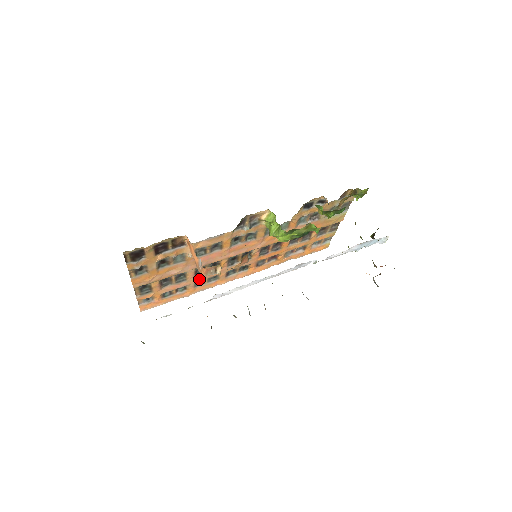
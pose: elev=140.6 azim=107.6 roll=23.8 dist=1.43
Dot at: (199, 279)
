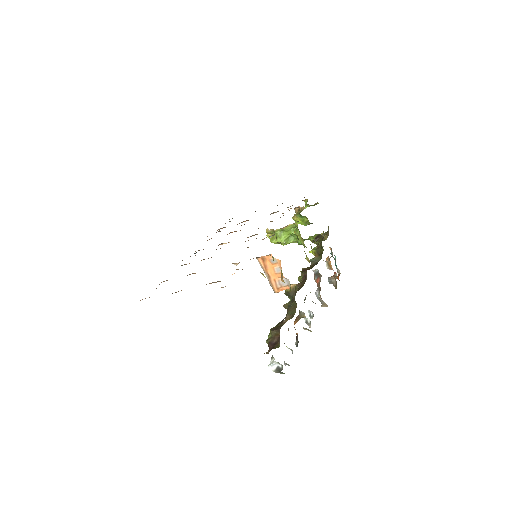
Dot at: occluded
